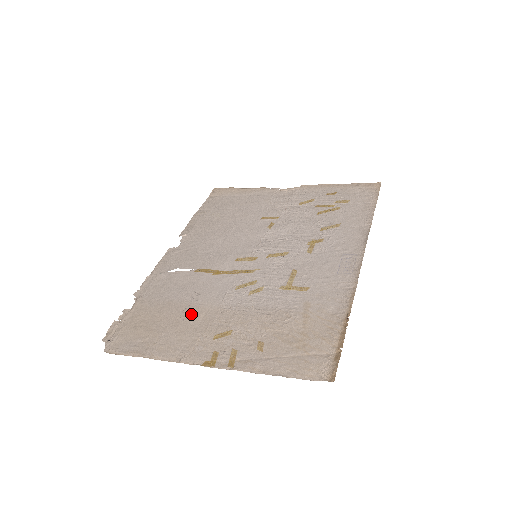
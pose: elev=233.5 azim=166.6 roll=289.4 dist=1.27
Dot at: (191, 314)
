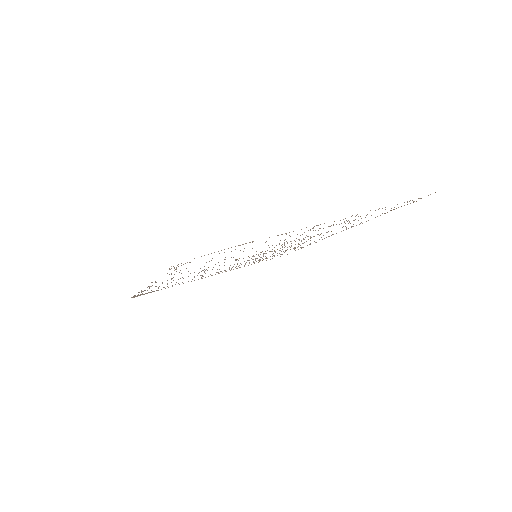
Dot at: occluded
